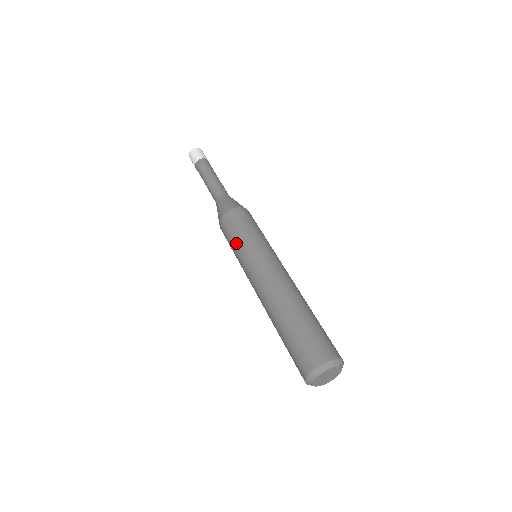
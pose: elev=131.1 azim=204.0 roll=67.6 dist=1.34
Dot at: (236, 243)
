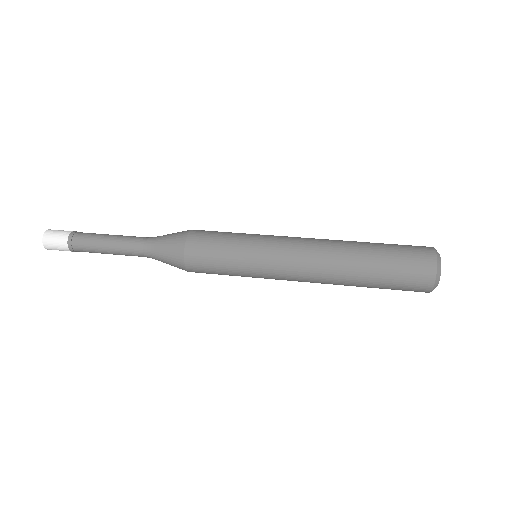
Dot at: (237, 235)
